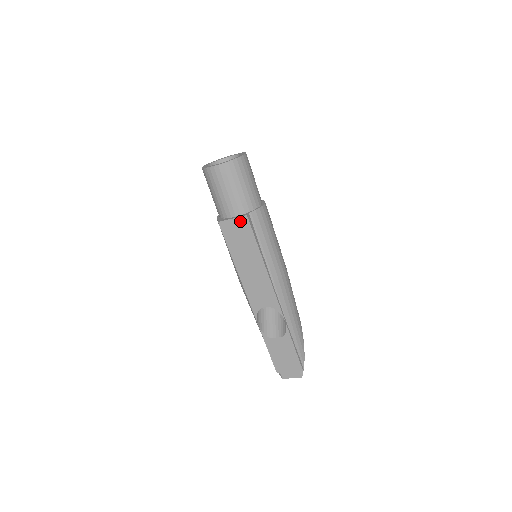
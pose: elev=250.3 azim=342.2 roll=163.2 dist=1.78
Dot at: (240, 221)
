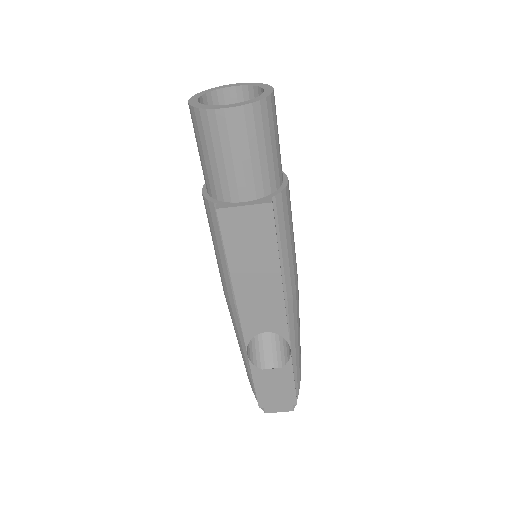
Dot at: (257, 211)
